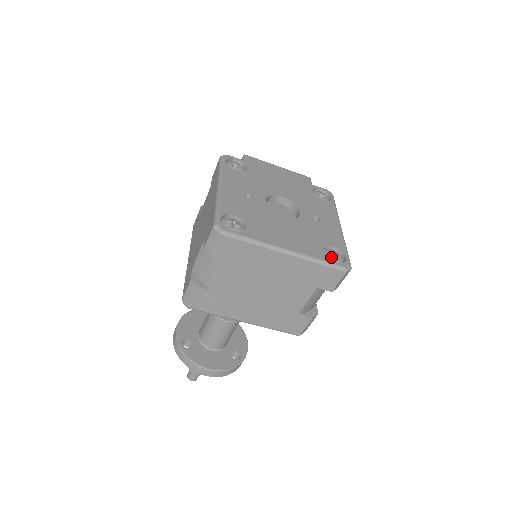
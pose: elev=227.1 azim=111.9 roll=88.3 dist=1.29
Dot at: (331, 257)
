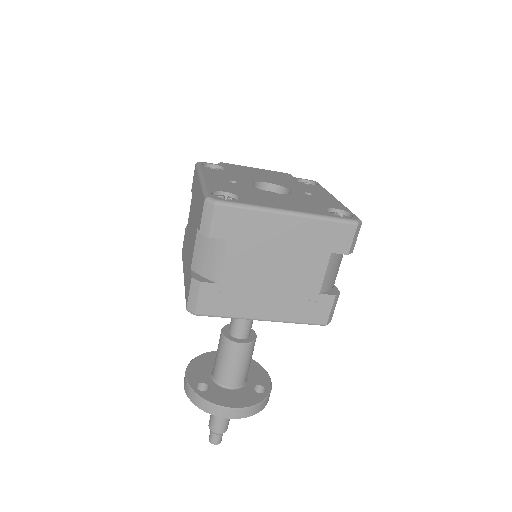
Dot at: (337, 215)
